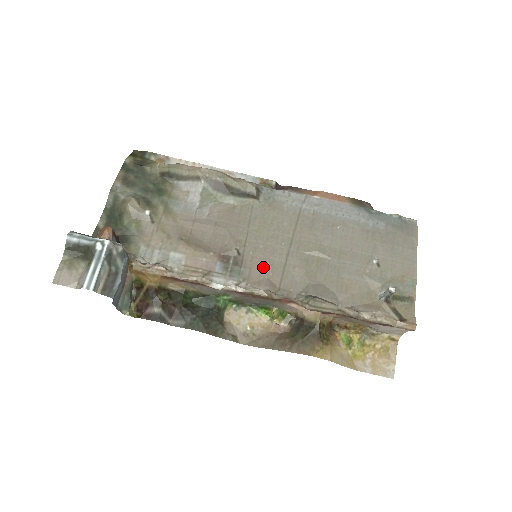
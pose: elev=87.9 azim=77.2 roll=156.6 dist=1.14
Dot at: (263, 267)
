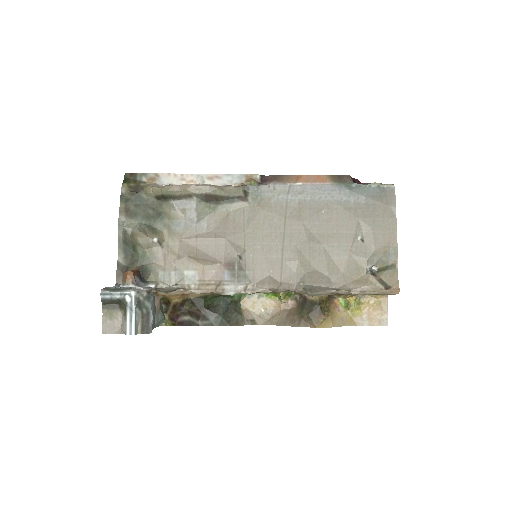
Dot at: (264, 267)
